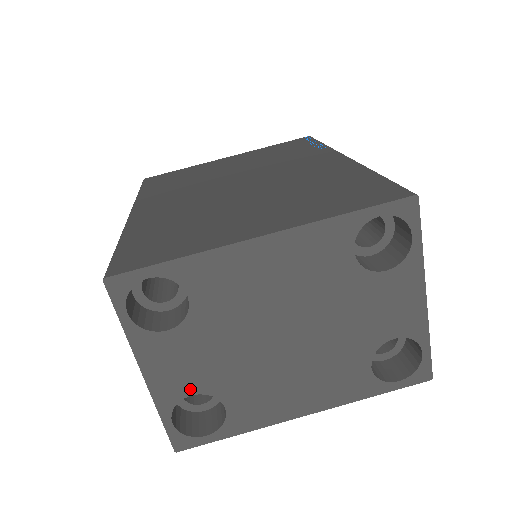
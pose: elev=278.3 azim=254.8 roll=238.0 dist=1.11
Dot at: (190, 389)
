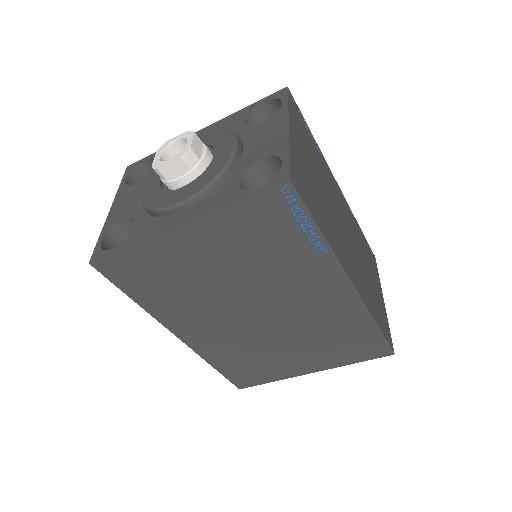
Dot at: occluded
